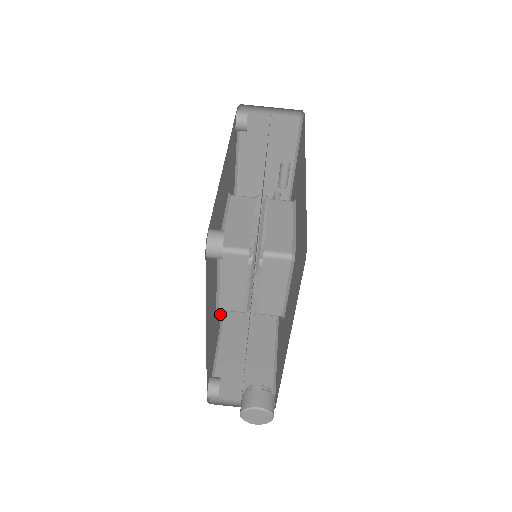
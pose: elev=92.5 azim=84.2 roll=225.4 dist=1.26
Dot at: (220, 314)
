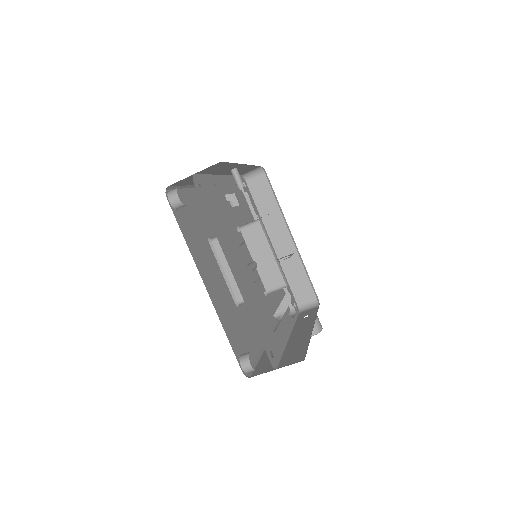
Dot at: occluded
